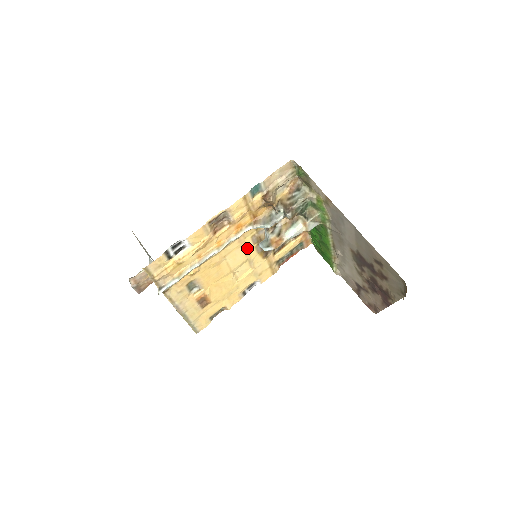
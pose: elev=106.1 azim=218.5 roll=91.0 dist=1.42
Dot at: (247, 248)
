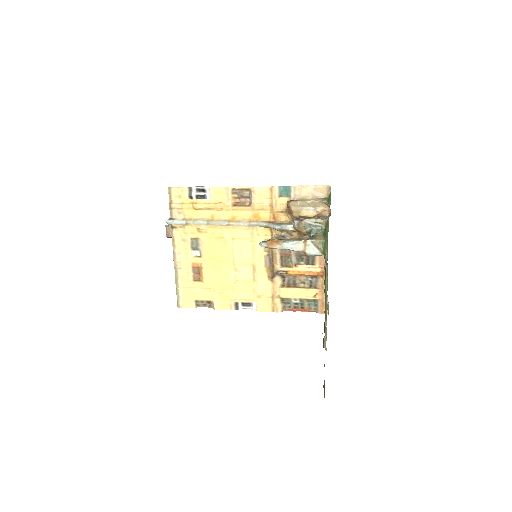
Dot at: (256, 249)
